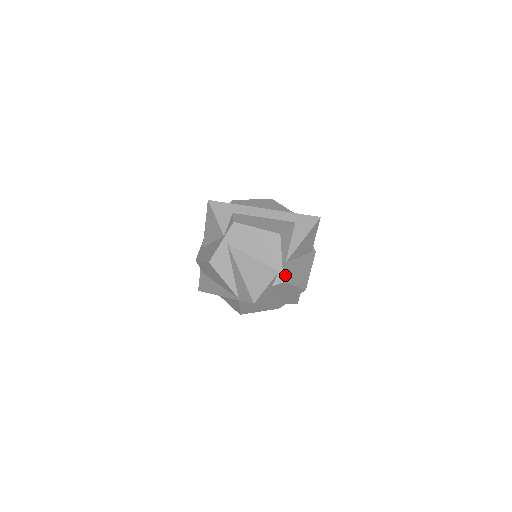
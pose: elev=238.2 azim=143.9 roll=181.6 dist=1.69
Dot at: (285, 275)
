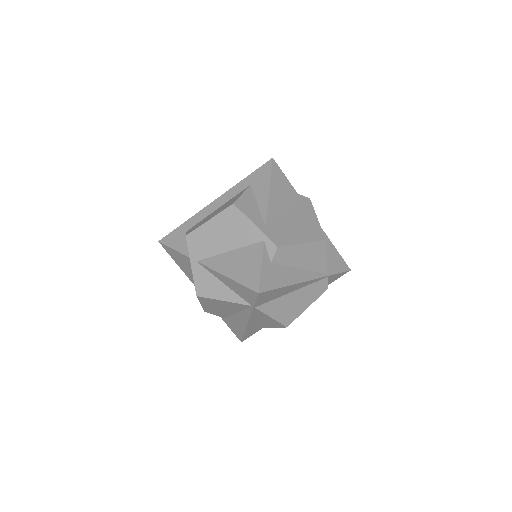
Dot at: (275, 239)
